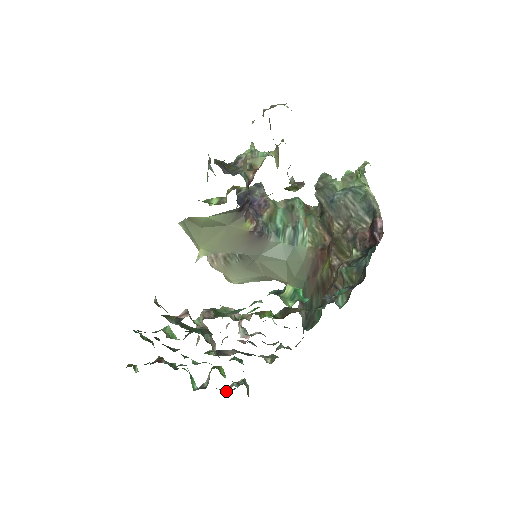
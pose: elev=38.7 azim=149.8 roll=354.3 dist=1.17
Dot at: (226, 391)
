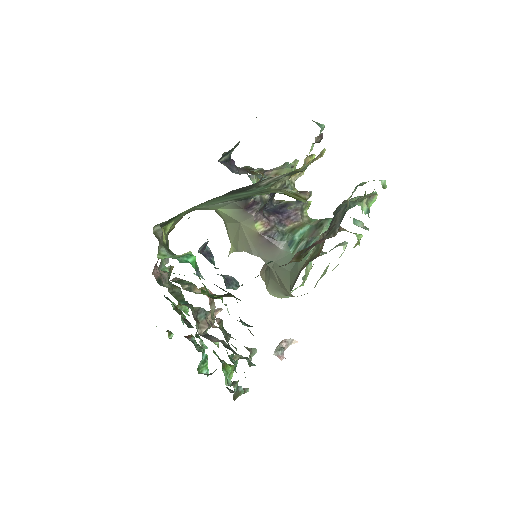
Dot at: (231, 392)
